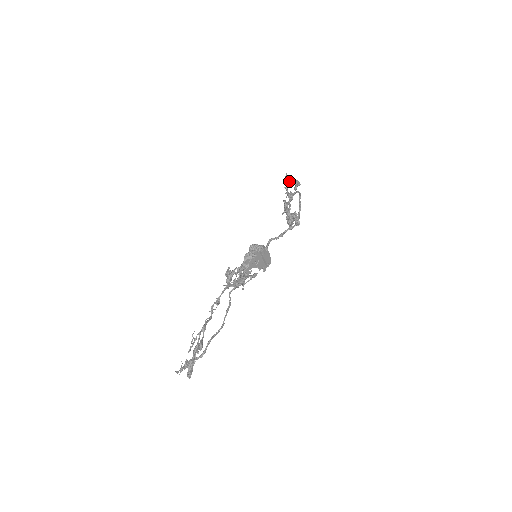
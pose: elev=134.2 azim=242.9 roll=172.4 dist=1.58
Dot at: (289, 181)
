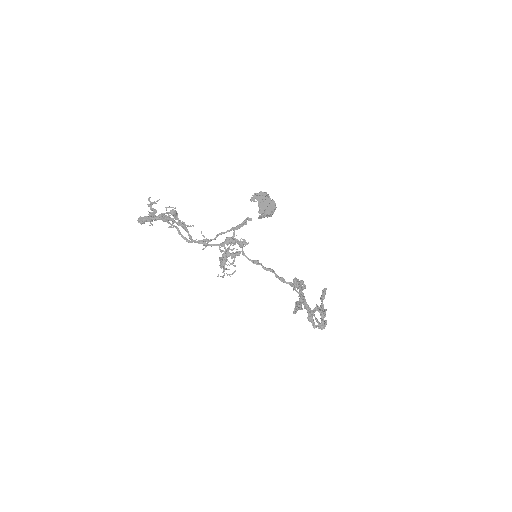
Dot at: (323, 292)
